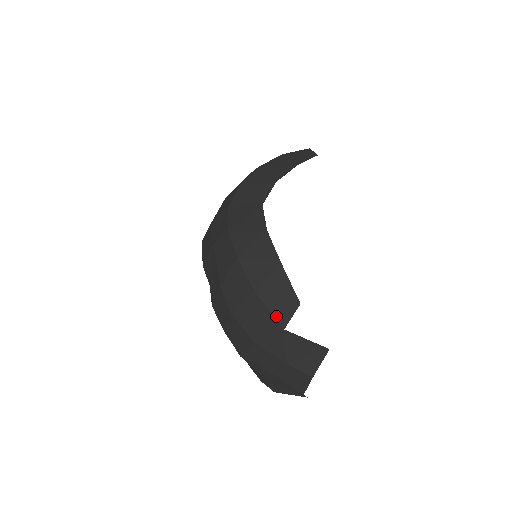
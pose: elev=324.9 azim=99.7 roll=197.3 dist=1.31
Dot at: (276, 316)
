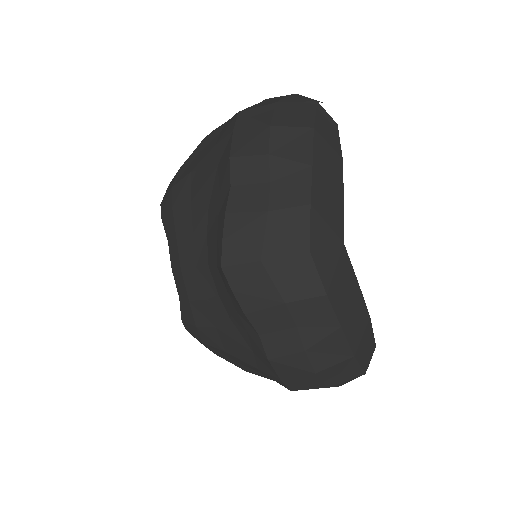
Dot at: (363, 367)
